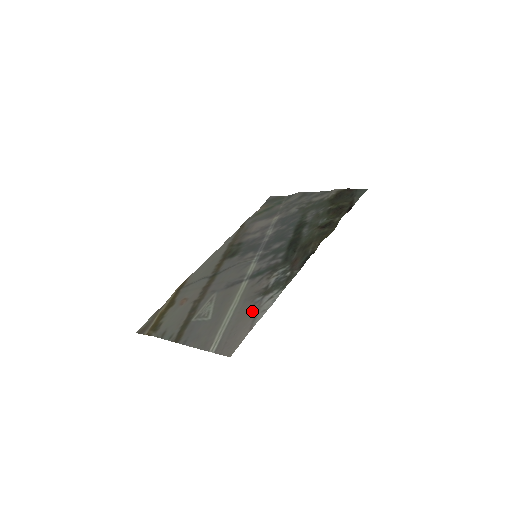
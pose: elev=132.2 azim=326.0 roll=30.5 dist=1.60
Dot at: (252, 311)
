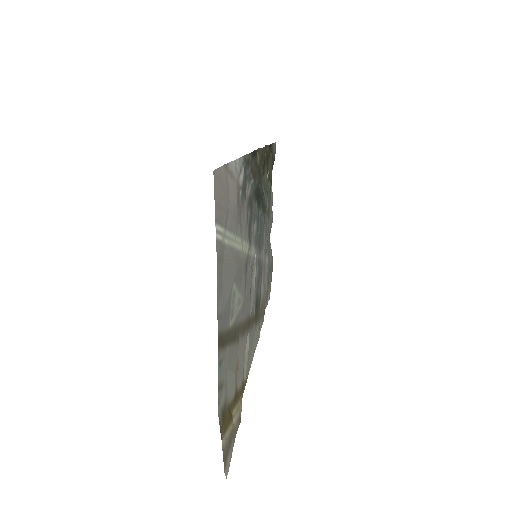
Dot at: (236, 194)
